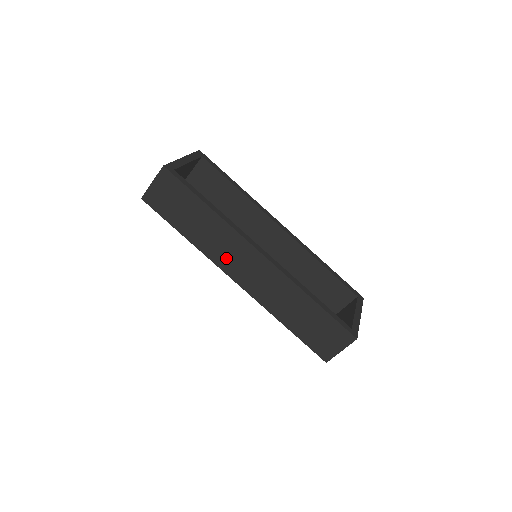
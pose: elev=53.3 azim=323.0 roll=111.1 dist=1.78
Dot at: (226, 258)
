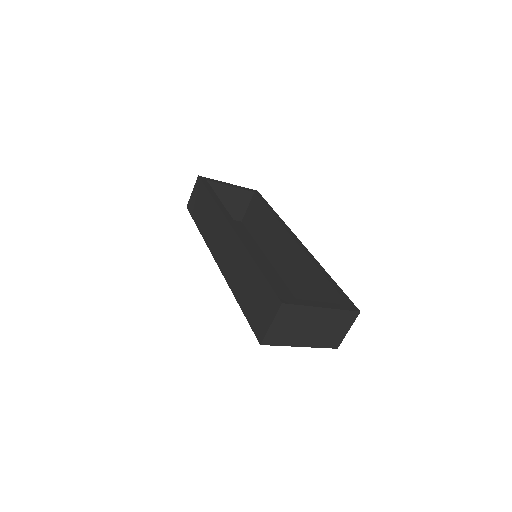
Dot at: (214, 240)
